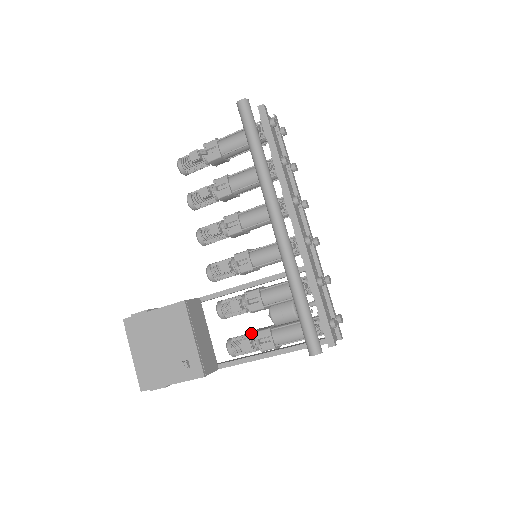
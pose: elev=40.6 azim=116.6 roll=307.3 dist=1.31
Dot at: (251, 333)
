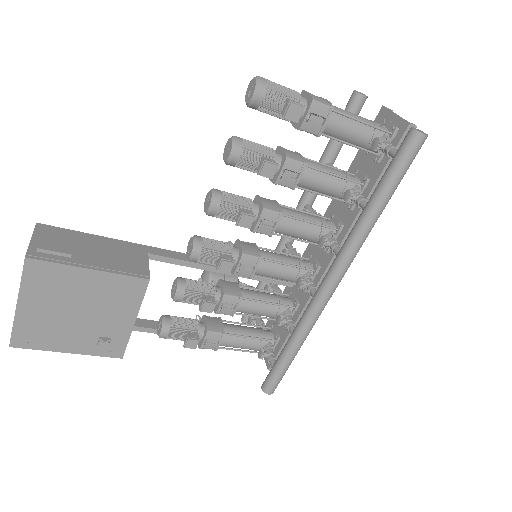
Dot at: (197, 324)
